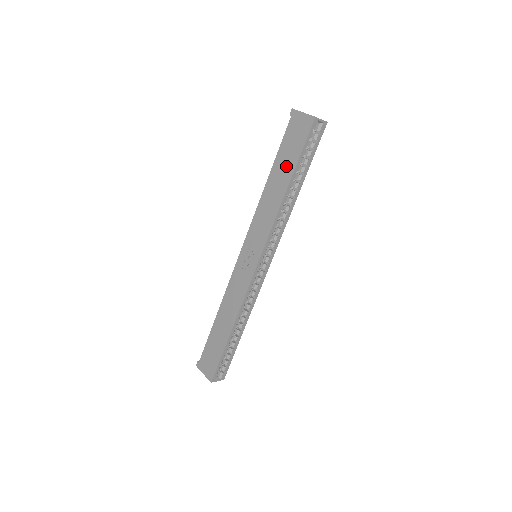
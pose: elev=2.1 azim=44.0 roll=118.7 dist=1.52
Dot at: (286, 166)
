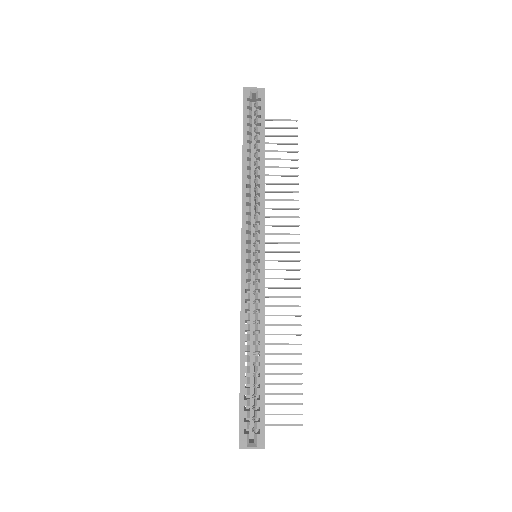
Dot at: occluded
